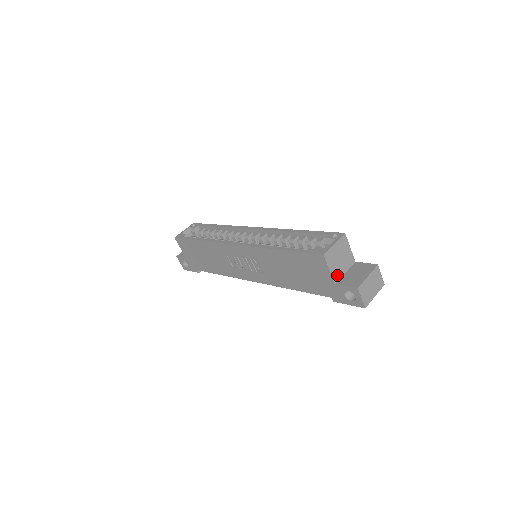
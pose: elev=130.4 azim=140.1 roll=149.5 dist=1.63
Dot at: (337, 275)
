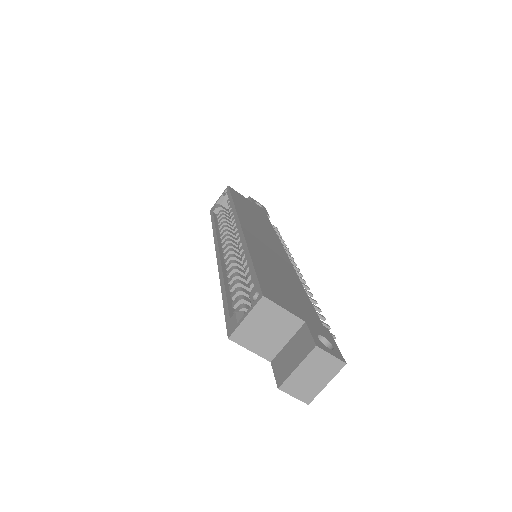
Dot at: (270, 351)
